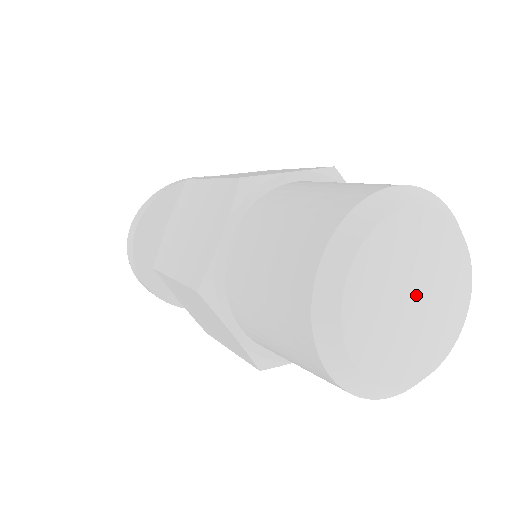
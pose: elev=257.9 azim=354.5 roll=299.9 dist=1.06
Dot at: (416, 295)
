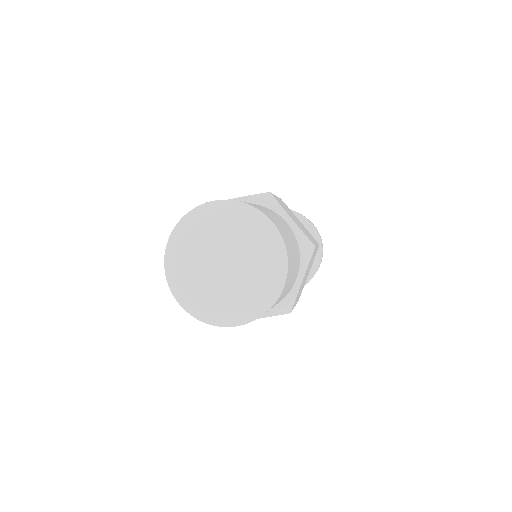
Dot at: (224, 262)
